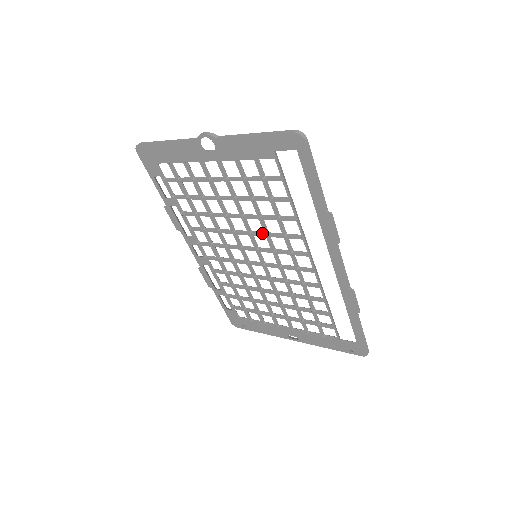
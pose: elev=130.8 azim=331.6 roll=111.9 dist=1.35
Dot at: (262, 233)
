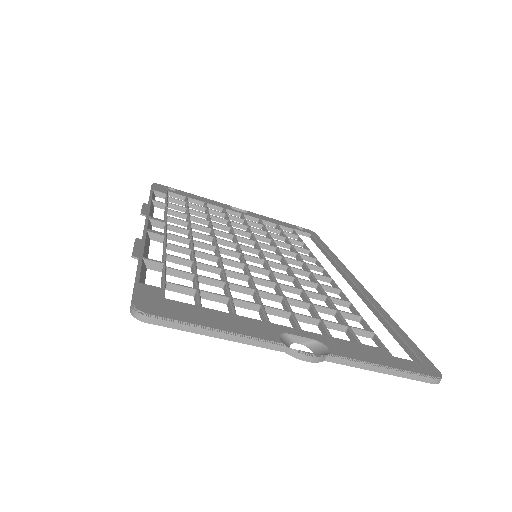
Dot at: (288, 280)
